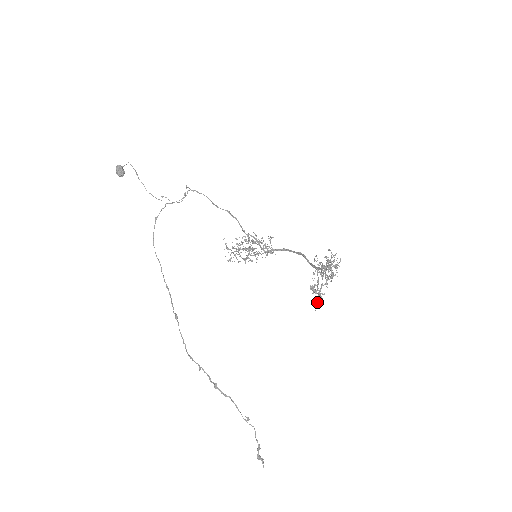
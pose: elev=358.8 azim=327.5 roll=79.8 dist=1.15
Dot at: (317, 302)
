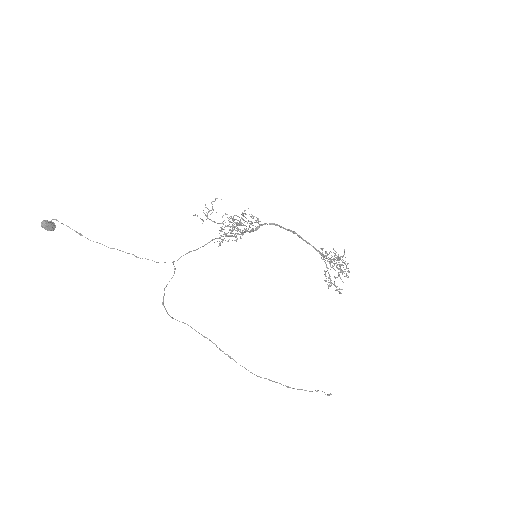
Dot at: (329, 277)
